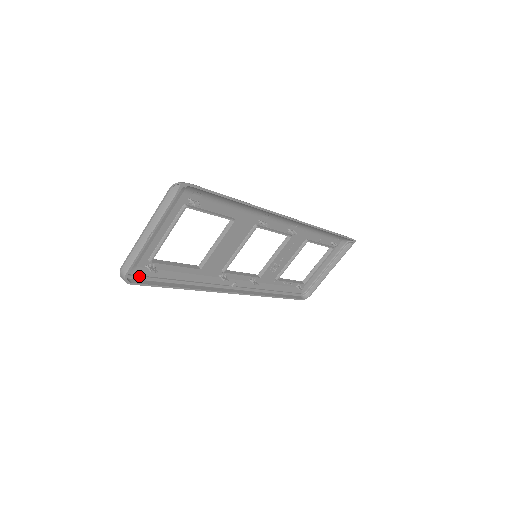
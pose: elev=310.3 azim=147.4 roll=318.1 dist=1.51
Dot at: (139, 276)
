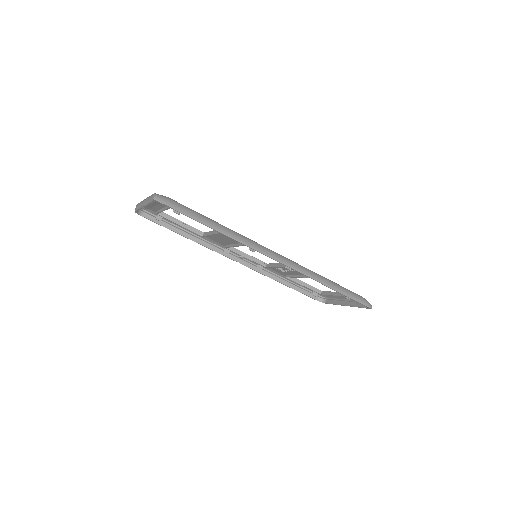
Dot at: (152, 214)
